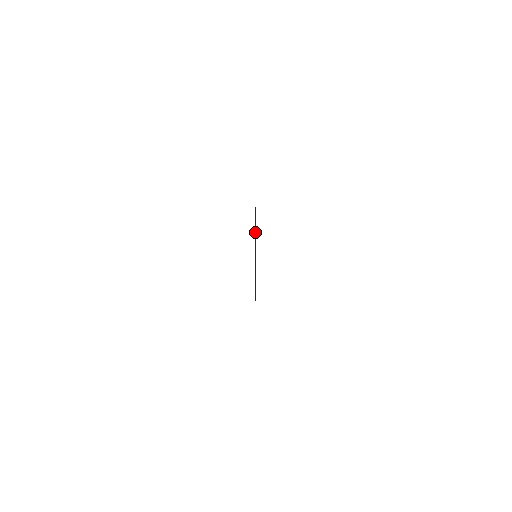
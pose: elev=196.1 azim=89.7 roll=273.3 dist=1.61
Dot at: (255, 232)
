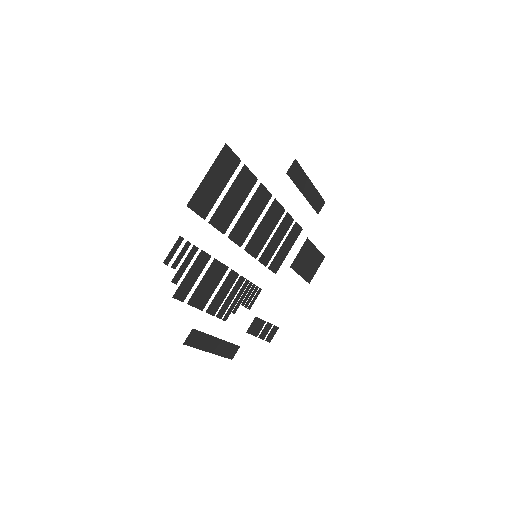
Dot at: (205, 337)
